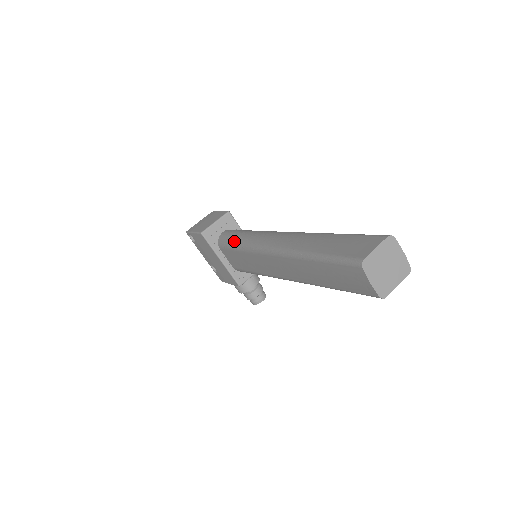
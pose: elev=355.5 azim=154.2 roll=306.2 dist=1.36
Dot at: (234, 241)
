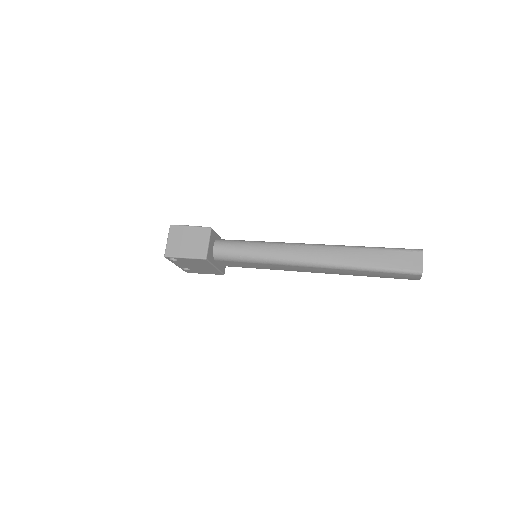
Dot at: (248, 257)
